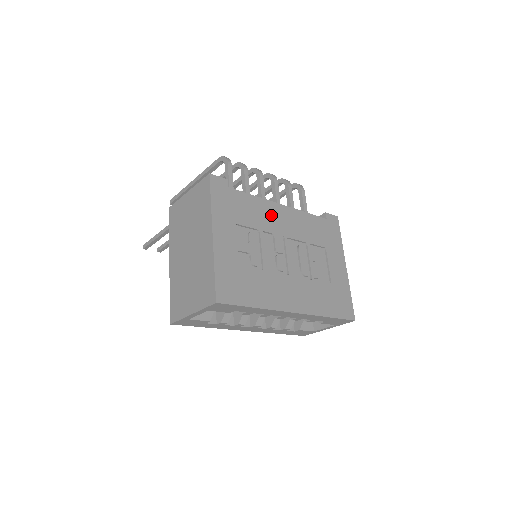
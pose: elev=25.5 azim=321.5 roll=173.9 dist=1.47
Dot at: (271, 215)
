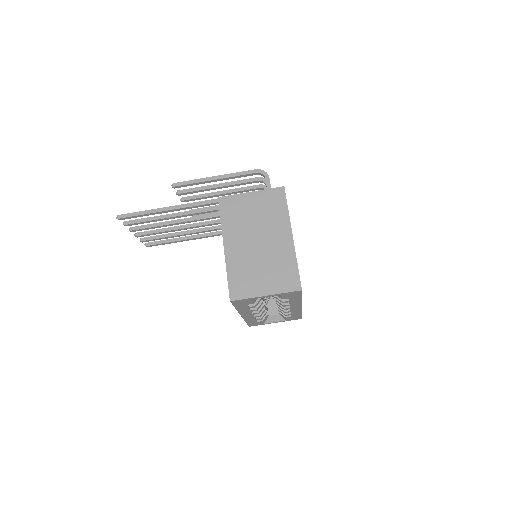
Dot at: occluded
